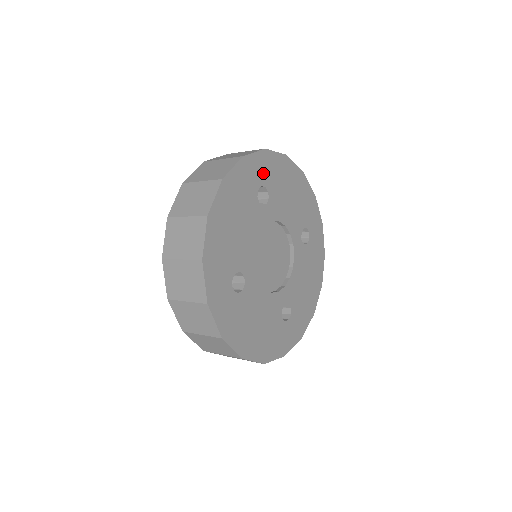
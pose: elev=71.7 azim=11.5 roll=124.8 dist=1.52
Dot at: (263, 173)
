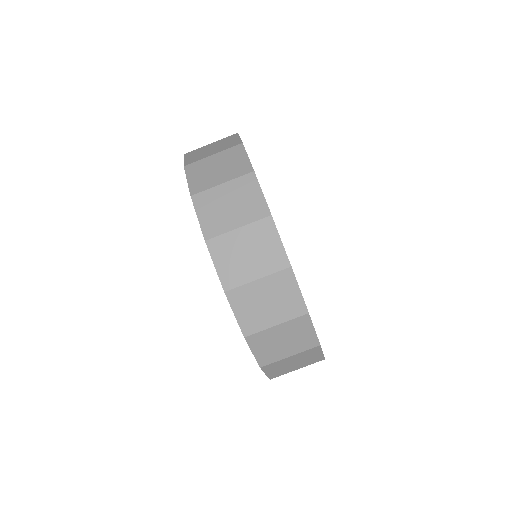
Dot at: occluded
